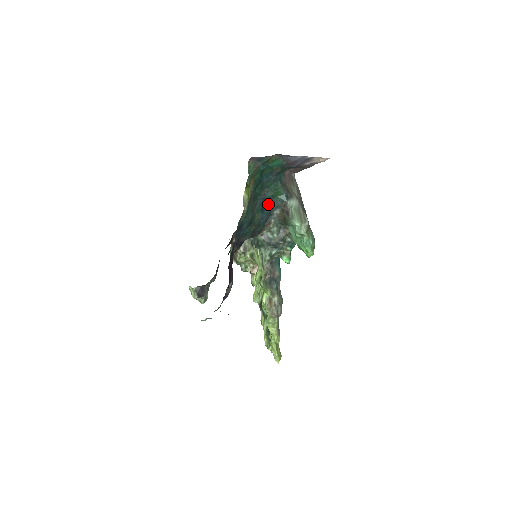
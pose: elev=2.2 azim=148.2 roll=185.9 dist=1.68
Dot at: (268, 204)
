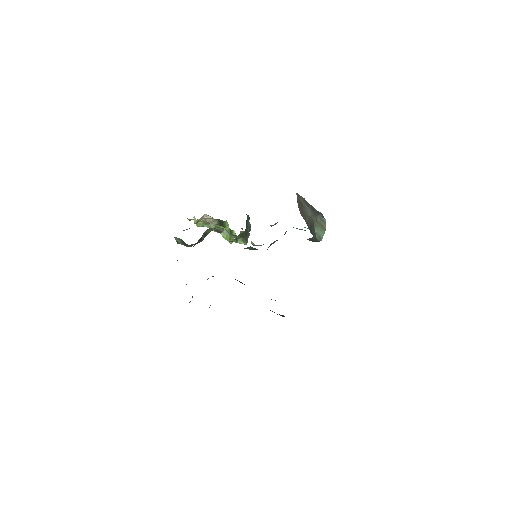
Dot at: occluded
